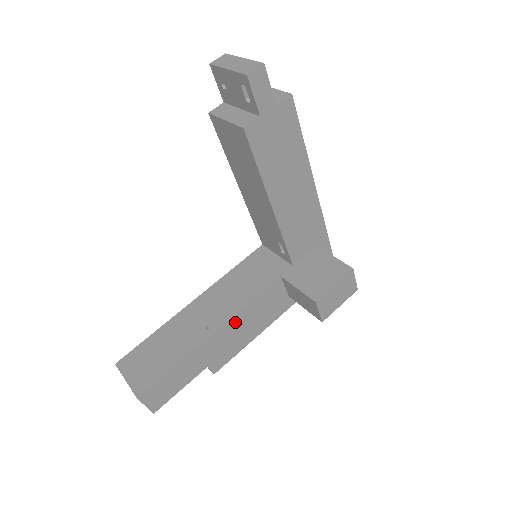
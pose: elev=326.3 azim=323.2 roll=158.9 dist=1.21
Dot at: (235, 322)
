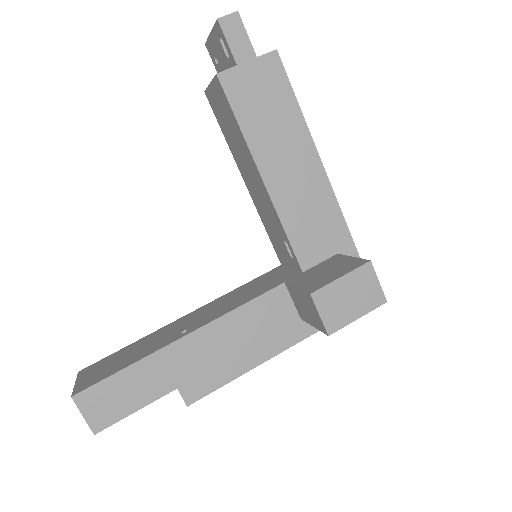
Dot at: (218, 330)
